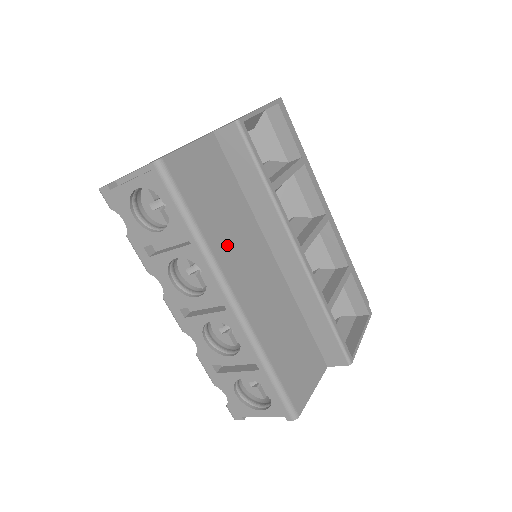
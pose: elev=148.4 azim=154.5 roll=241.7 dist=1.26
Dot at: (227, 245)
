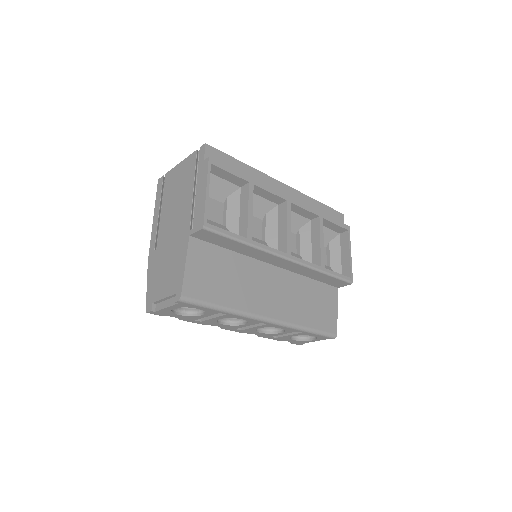
Dot at: (245, 295)
